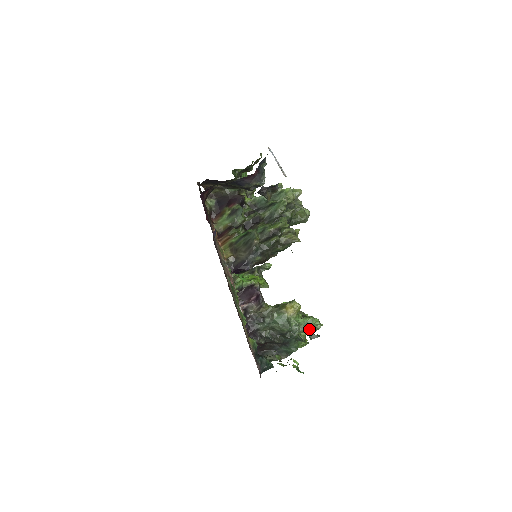
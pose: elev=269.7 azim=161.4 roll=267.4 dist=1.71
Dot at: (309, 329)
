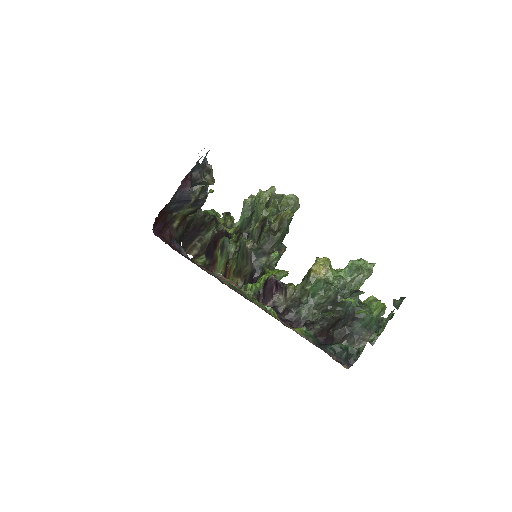
Dot at: (358, 275)
